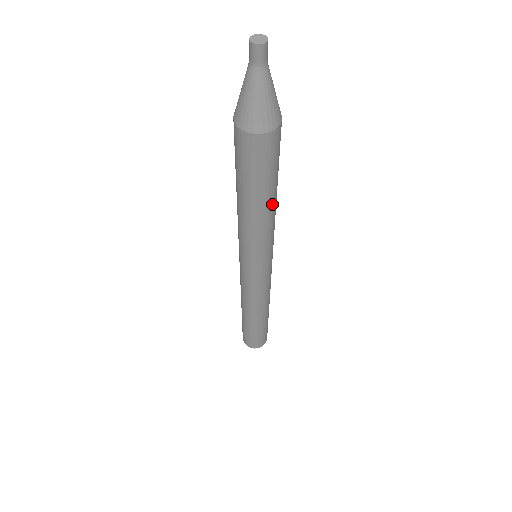
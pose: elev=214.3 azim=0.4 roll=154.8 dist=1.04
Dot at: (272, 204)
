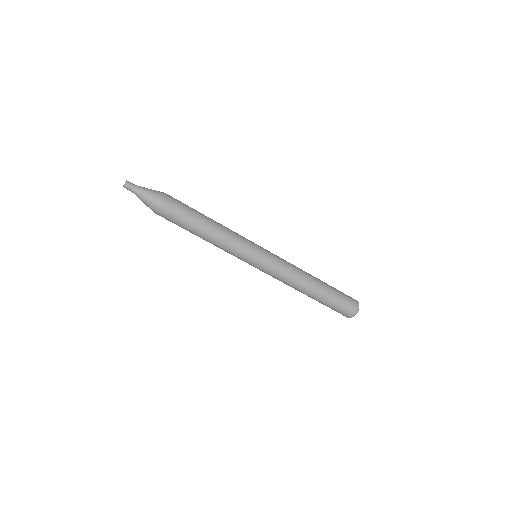
Dot at: (204, 235)
